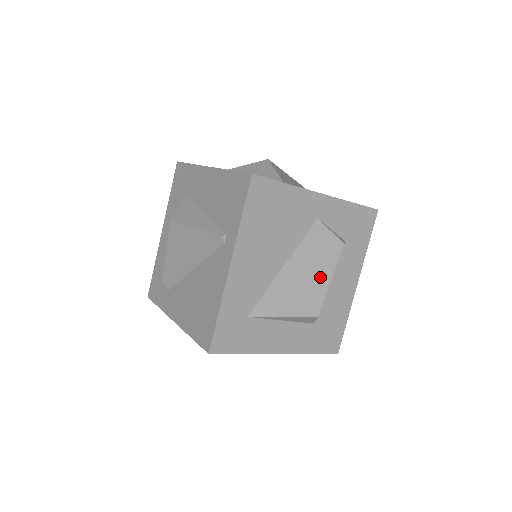
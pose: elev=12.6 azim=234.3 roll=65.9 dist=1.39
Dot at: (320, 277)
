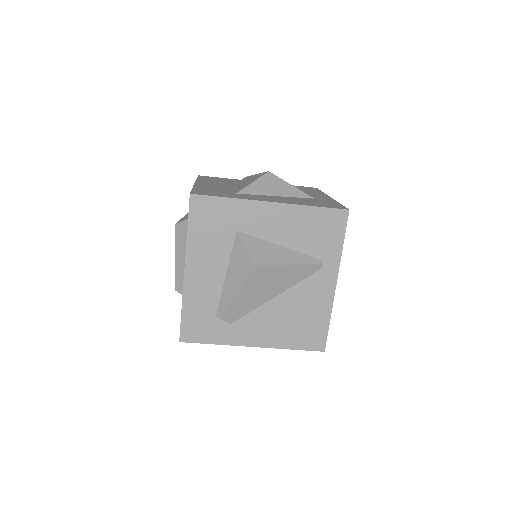
Dot at: occluded
